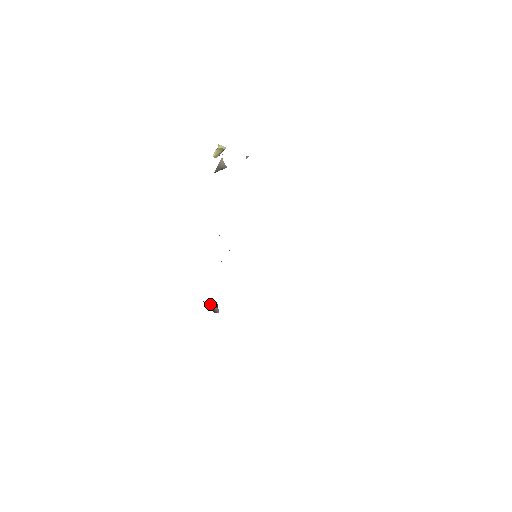
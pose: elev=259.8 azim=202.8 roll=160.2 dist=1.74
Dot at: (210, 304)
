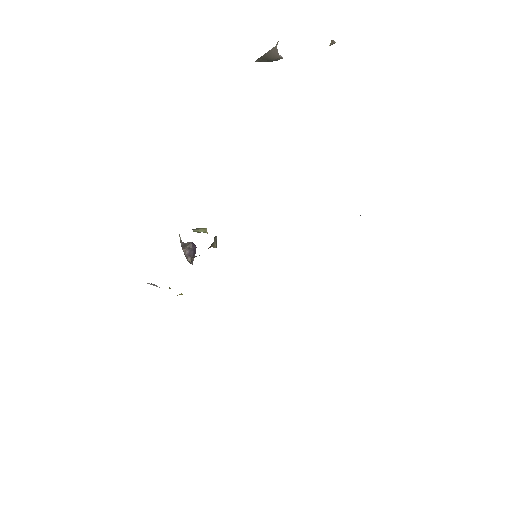
Dot at: (184, 250)
